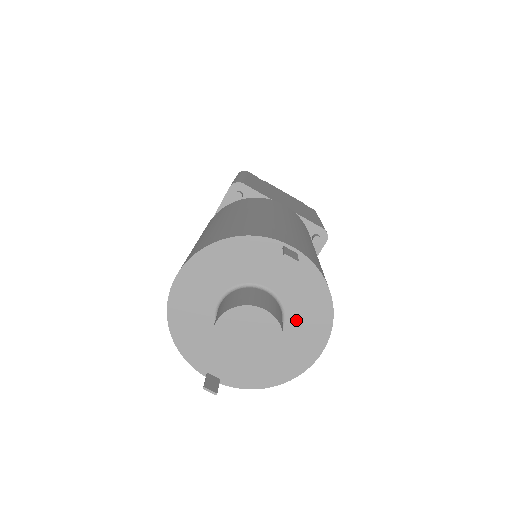
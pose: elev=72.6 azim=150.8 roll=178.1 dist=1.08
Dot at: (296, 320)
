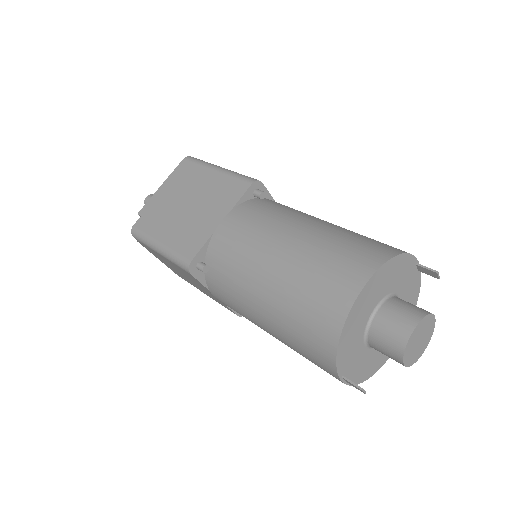
Dot at: occluded
